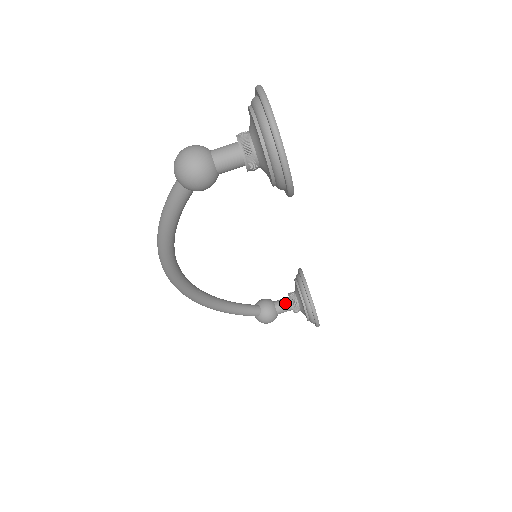
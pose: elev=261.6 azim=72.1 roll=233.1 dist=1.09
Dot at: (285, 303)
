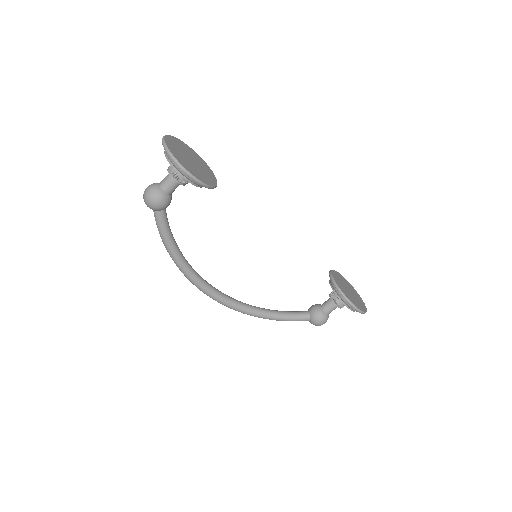
Dot at: (328, 302)
